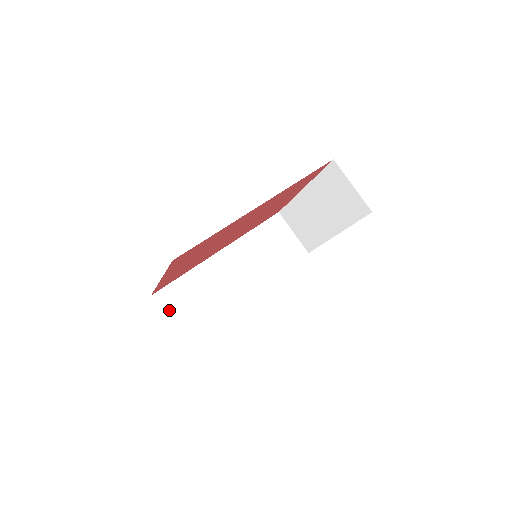
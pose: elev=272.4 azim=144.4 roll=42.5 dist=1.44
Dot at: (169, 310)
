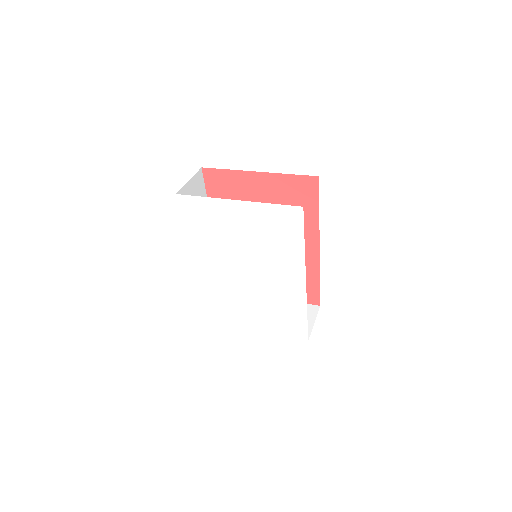
Dot at: (194, 182)
